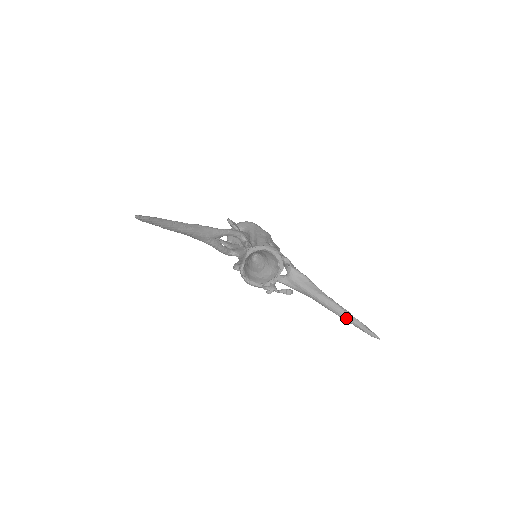
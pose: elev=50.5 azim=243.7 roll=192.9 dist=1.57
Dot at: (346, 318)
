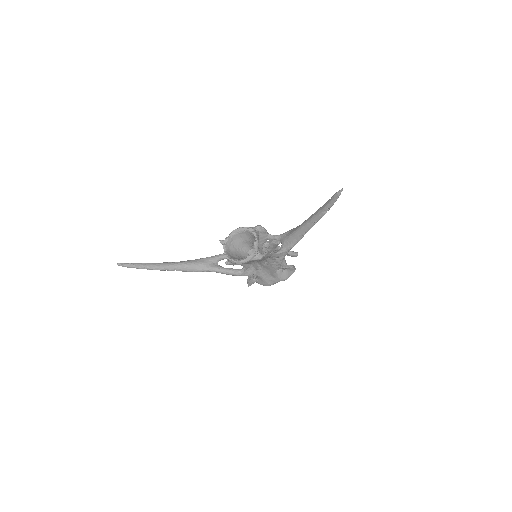
Dot at: (321, 212)
